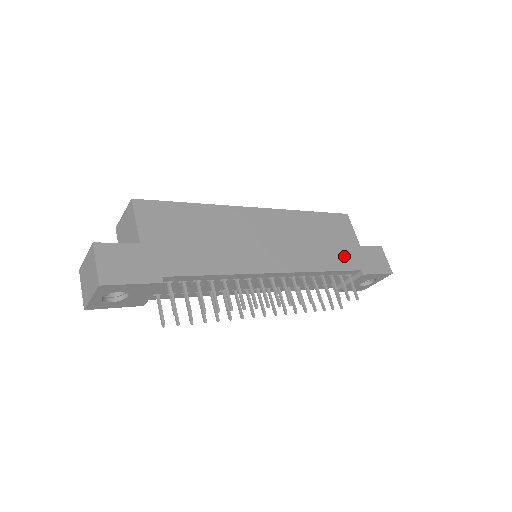
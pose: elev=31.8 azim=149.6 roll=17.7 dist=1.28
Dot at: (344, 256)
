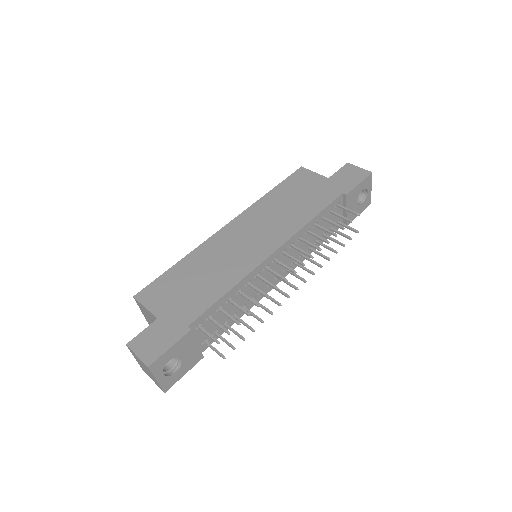
Dot at: (320, 196)
